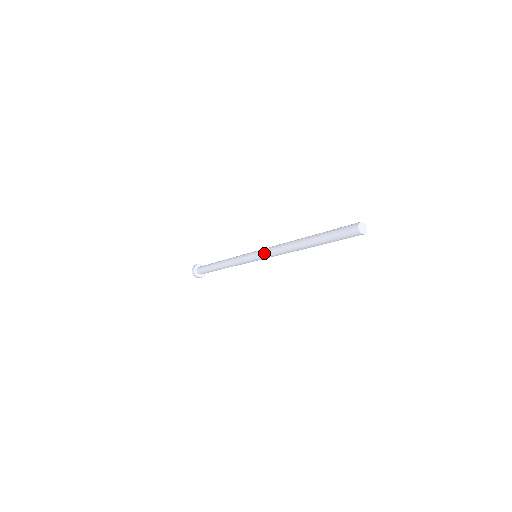
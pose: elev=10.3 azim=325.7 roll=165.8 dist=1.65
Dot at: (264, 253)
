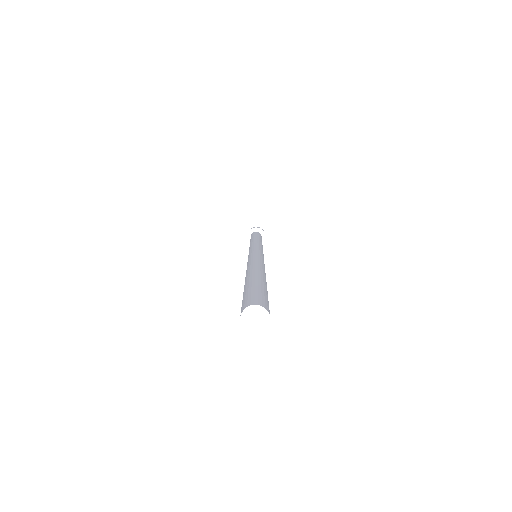
Dot at: occluded
